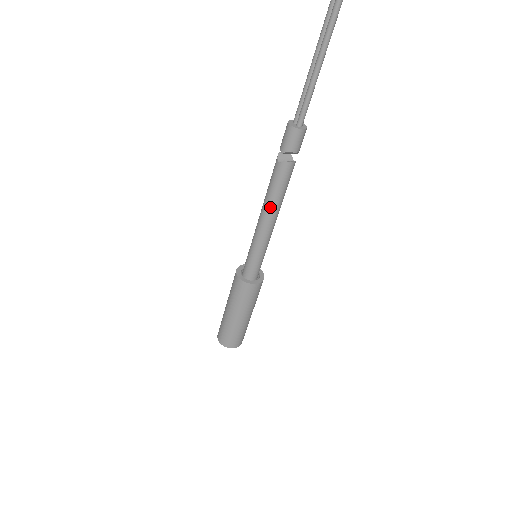
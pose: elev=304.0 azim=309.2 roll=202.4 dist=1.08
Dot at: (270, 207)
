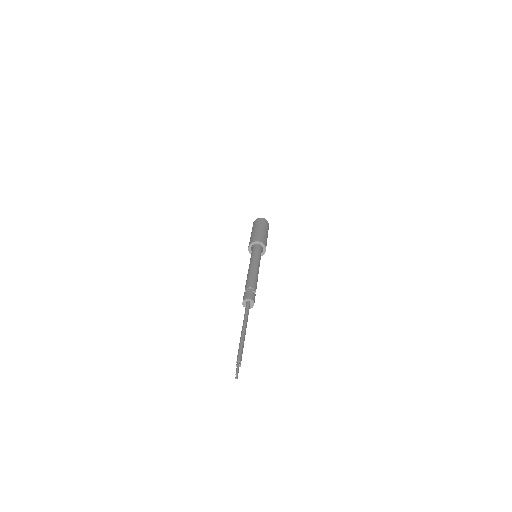
Dot at: occluded
